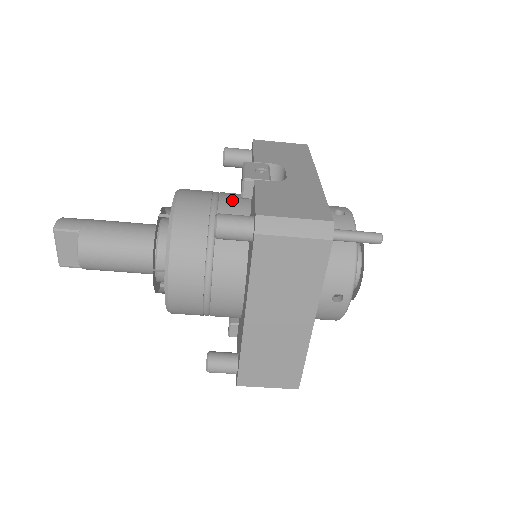
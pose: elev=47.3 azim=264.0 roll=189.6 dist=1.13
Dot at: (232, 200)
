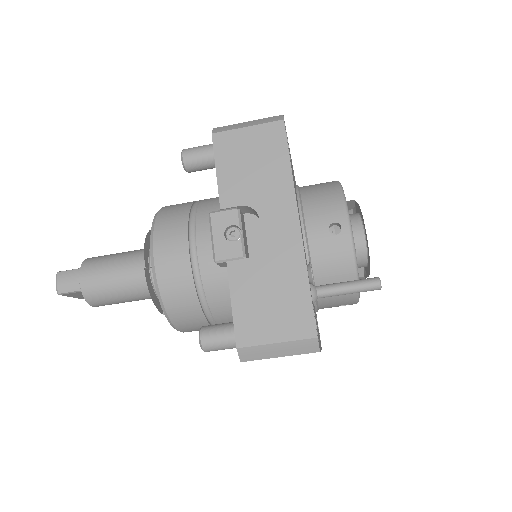
Dot at: (211, 249)
